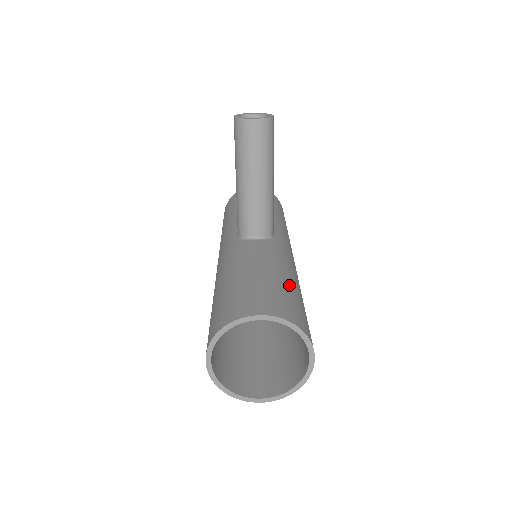
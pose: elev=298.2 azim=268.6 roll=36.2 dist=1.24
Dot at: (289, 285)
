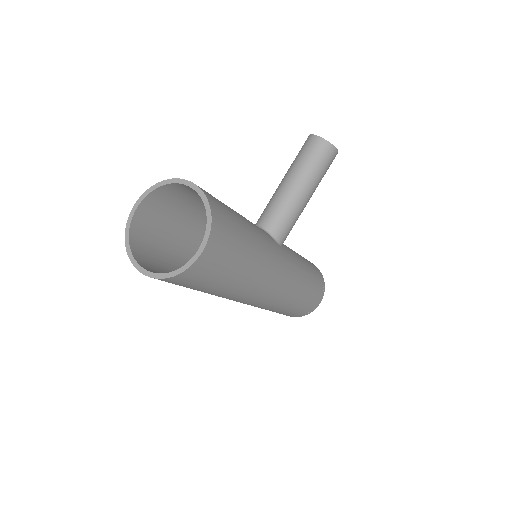
Dot at: (244, 228)
